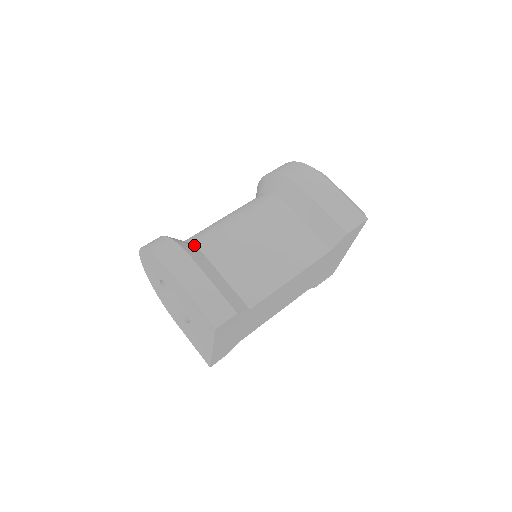
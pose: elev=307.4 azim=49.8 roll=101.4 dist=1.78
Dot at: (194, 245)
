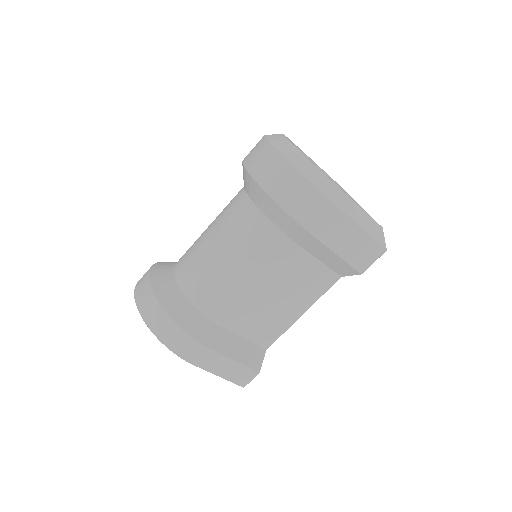
Dot at: (199, 310)
